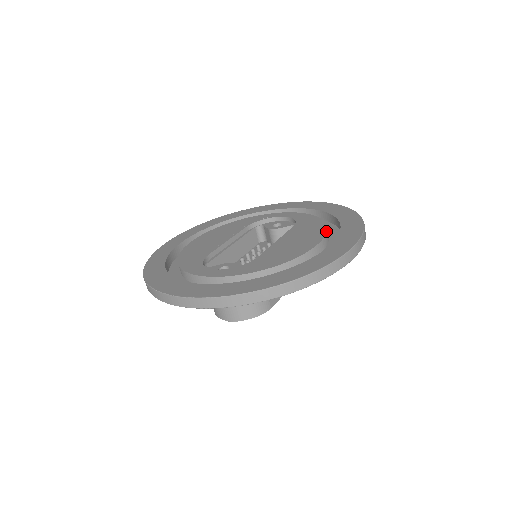
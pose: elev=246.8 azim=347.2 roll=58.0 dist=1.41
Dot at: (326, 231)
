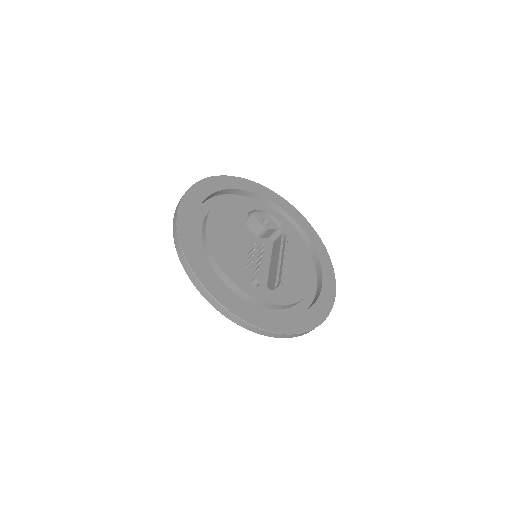
Dot at: occluded
